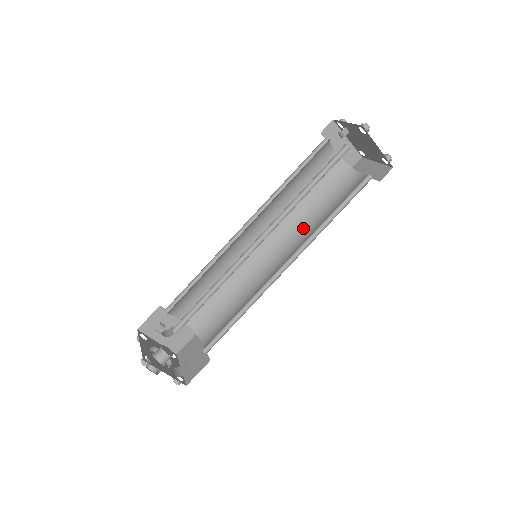
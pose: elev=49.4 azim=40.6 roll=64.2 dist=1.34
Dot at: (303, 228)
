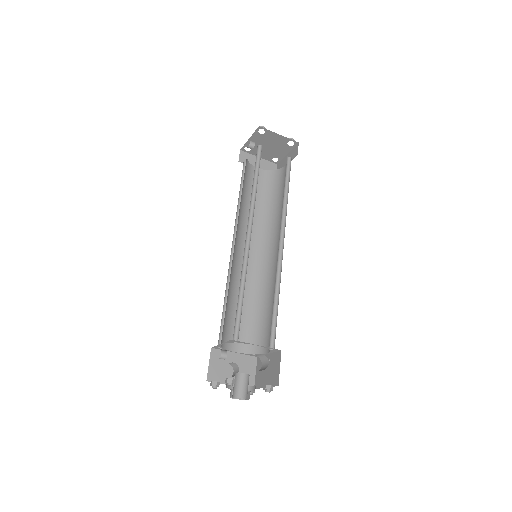
Dot at: (274, 223)
